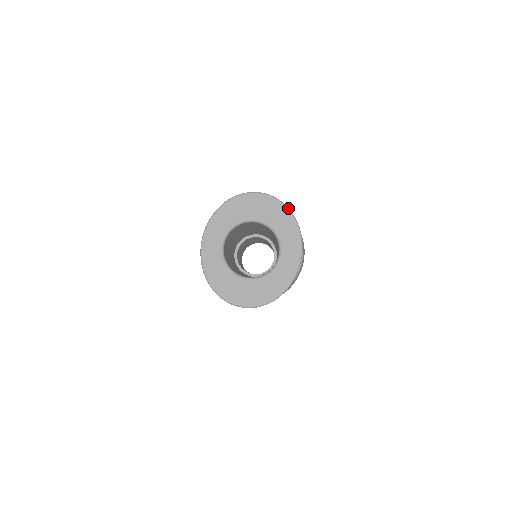
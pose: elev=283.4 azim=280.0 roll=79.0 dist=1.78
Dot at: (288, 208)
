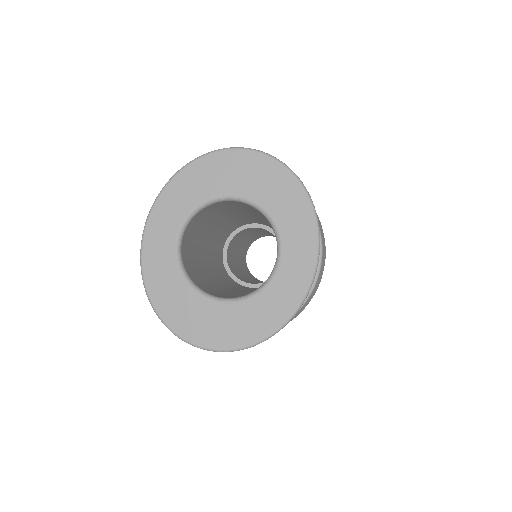
Dot at: (300, 181)
